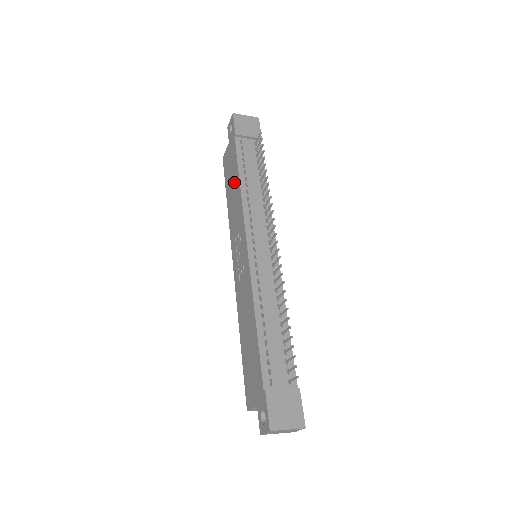
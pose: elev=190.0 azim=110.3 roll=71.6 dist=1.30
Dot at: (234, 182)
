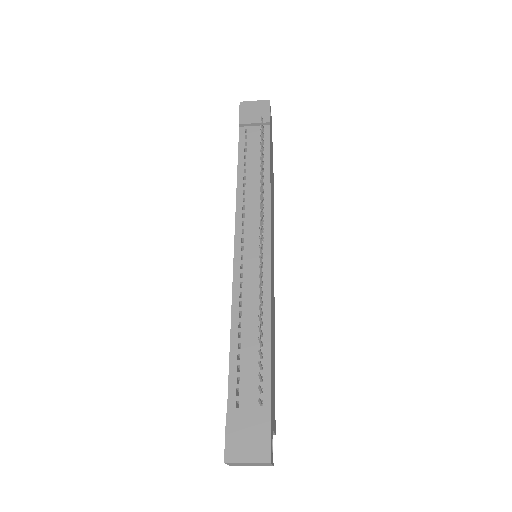
Dot at: occluded
